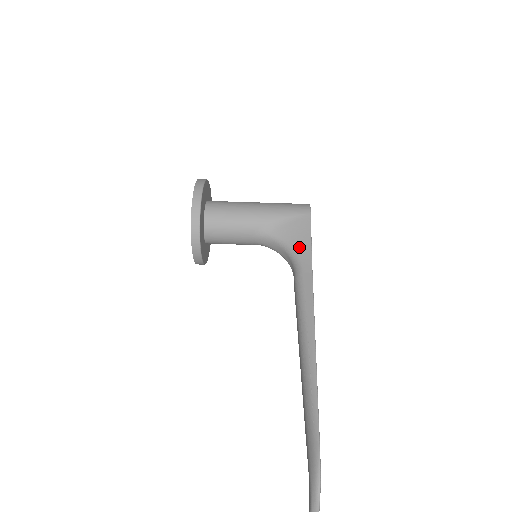
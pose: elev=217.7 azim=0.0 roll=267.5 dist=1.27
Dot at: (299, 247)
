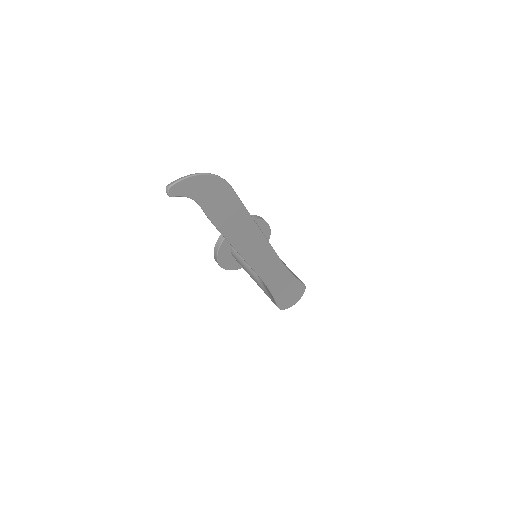
Dot at: occluded
